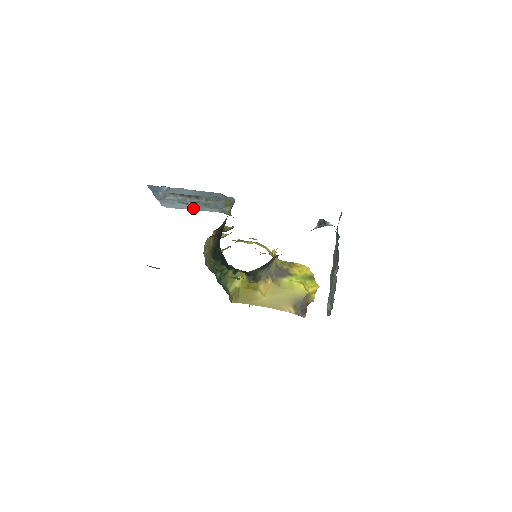
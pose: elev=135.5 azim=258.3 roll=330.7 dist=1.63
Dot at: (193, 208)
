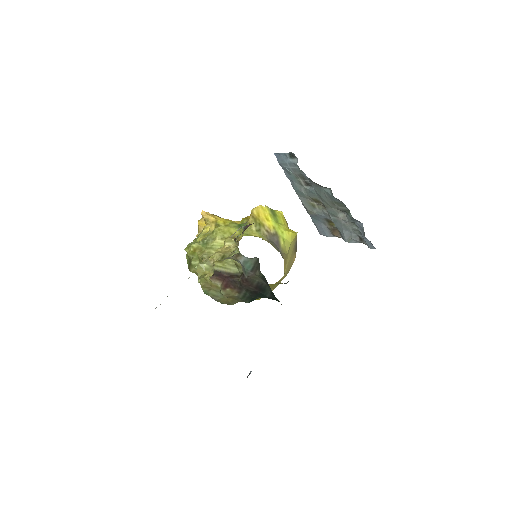
Dot at: occluded
